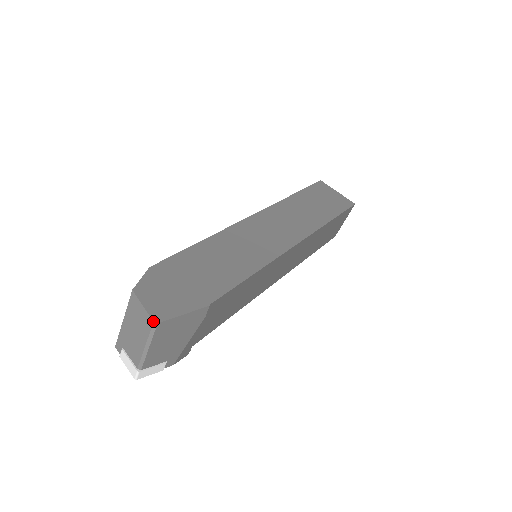
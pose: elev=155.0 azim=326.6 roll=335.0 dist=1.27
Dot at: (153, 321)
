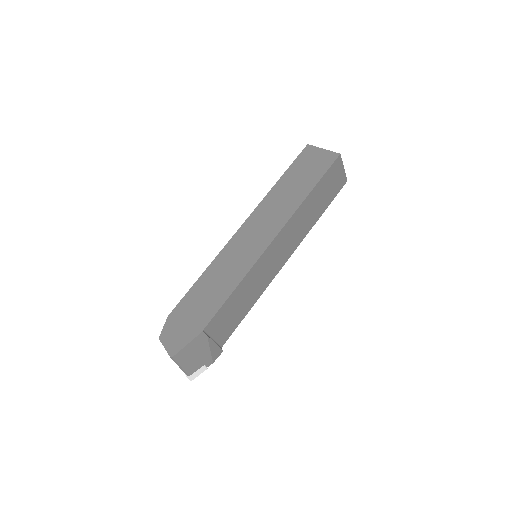
Dot at: (170, 357)
